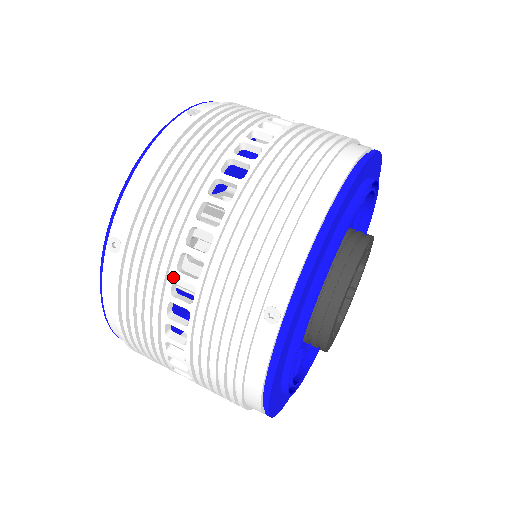
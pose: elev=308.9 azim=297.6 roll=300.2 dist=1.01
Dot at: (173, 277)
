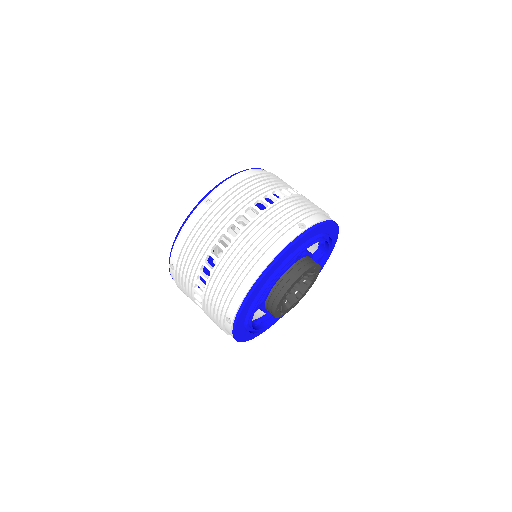
Dot at: (193, 291)
